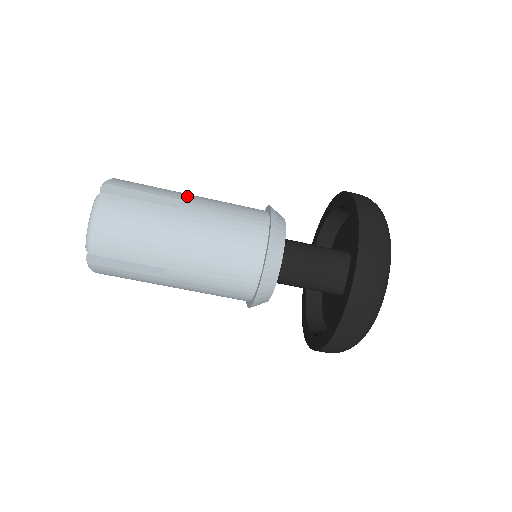
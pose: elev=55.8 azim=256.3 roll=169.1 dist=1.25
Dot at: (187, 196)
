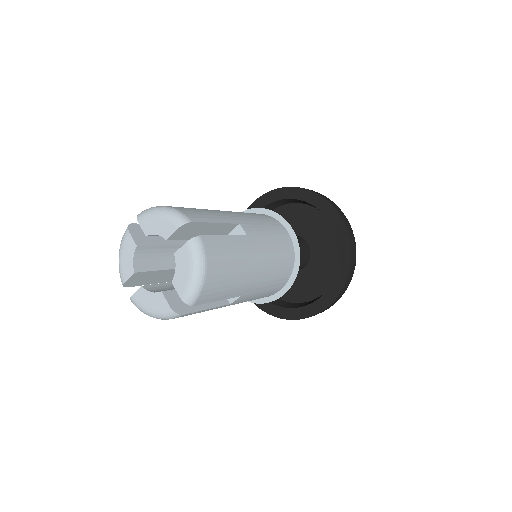
Dot at: (235, 217)
